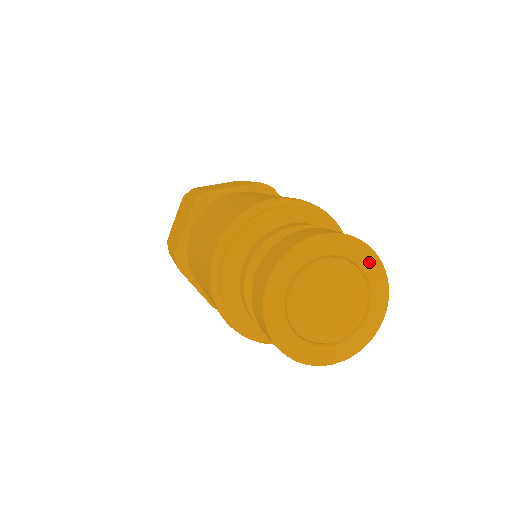
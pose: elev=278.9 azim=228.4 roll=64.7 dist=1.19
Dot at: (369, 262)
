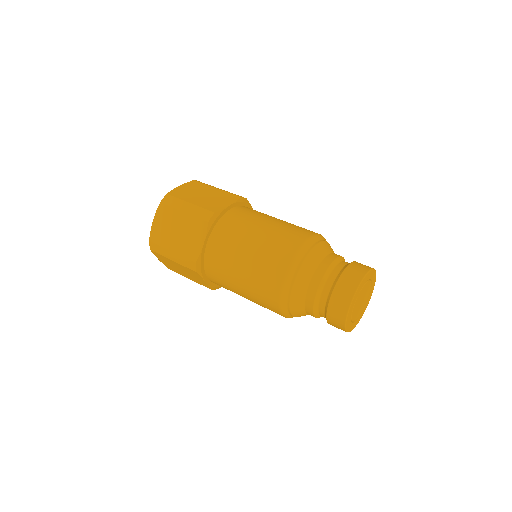
Dot at: (366, 279)
